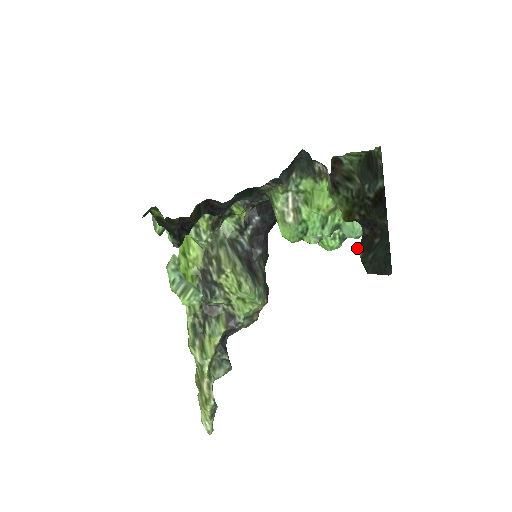
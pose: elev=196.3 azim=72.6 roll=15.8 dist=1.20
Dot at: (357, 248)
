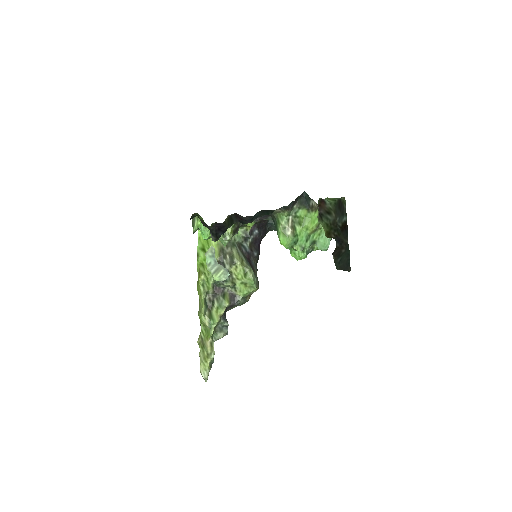
Dot at: (332, 254)
